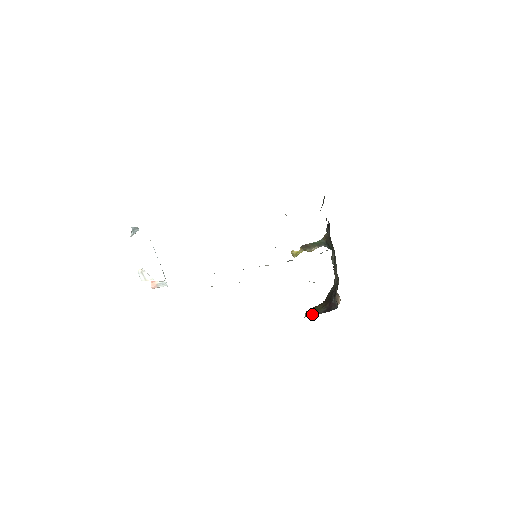
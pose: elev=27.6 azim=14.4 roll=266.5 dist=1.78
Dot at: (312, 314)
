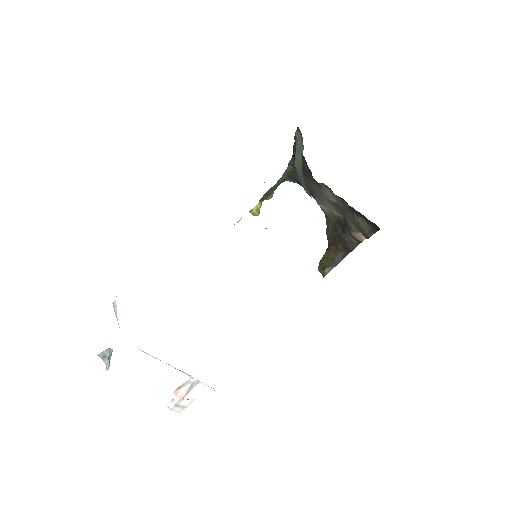
Dot at: (331, 268)
